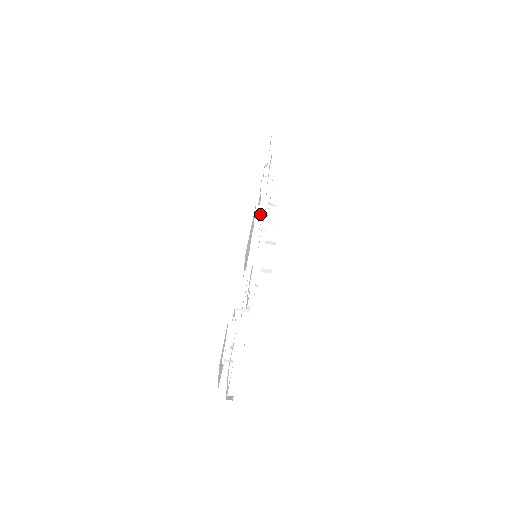
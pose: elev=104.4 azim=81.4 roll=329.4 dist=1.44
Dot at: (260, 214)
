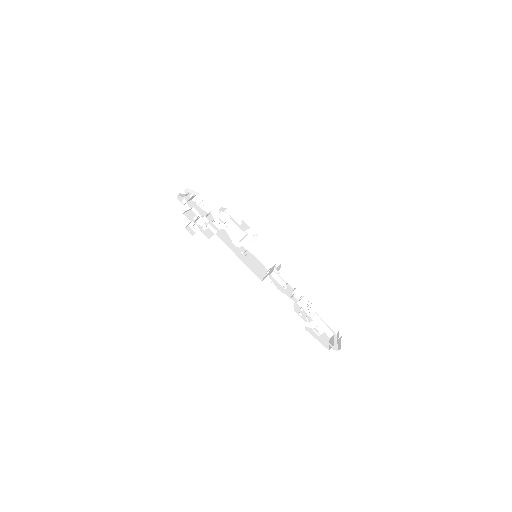
Dot at: occluded
